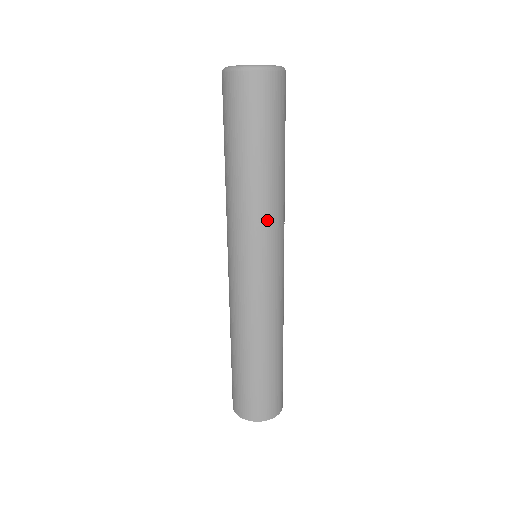
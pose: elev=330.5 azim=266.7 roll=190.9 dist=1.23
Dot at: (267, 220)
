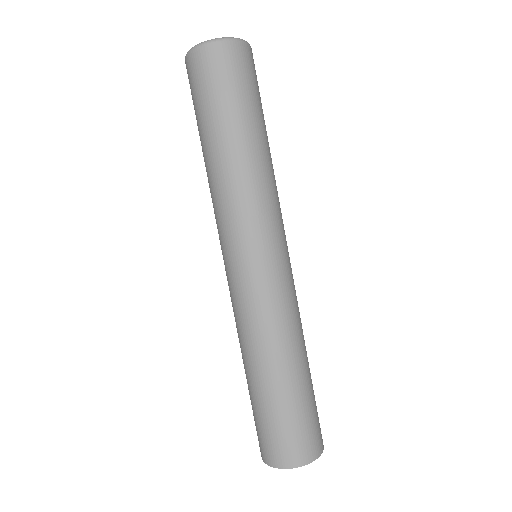
Dot at: occluded
